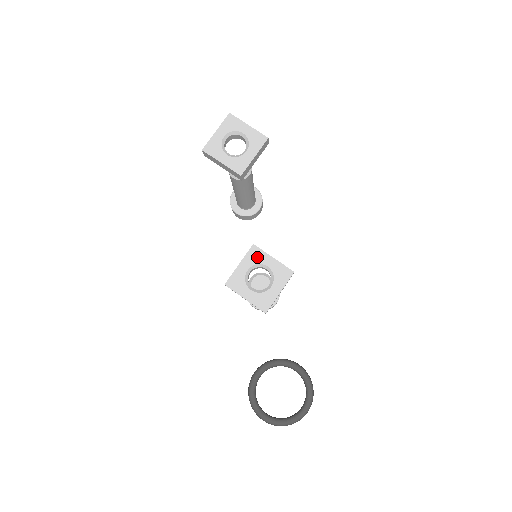
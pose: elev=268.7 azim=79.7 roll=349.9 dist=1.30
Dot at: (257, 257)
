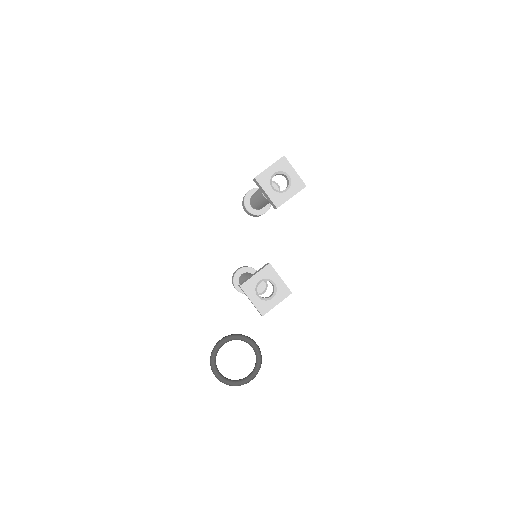
Dot at: (269, 274)
